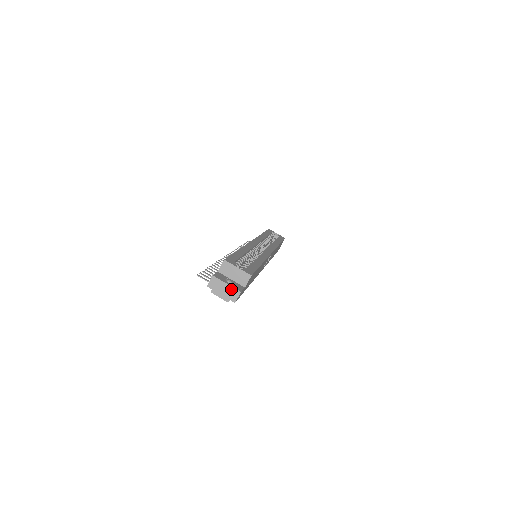
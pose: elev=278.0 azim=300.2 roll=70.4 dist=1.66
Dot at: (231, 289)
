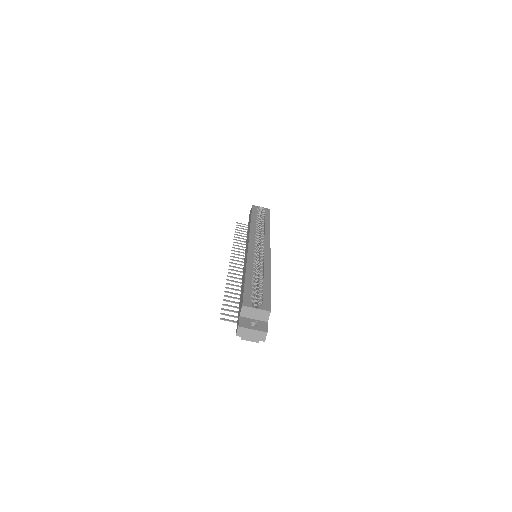
Dot at: (258, 333)
